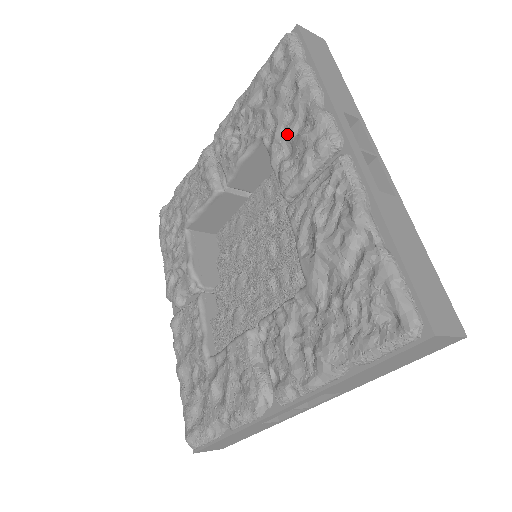
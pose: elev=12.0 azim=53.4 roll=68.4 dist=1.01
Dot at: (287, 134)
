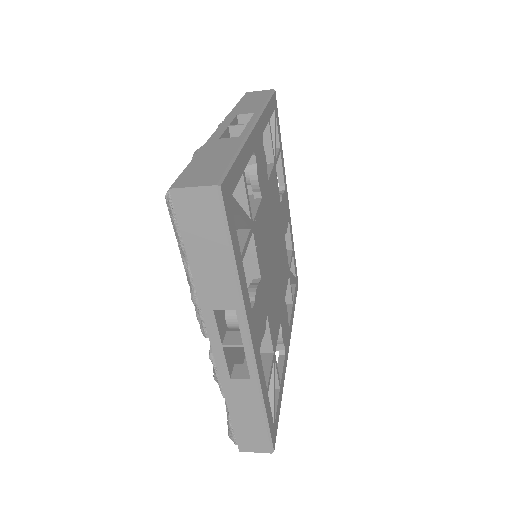
Dot at: occluded
